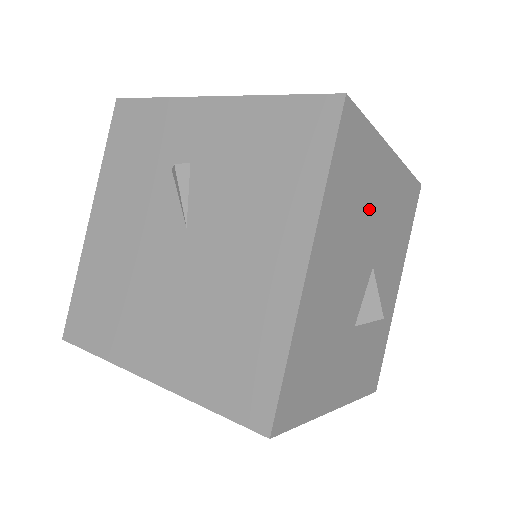
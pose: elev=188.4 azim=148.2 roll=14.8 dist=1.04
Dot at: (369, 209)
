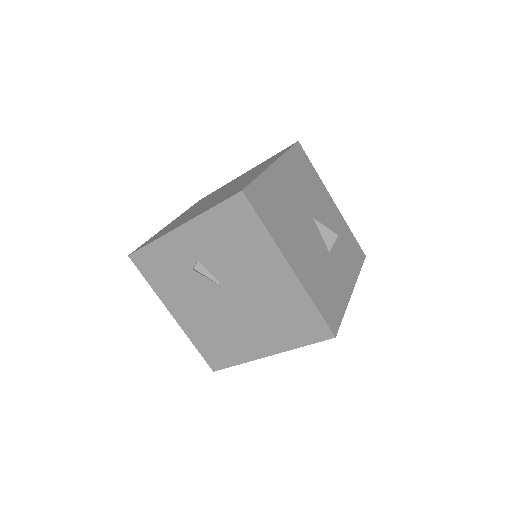
Dot at: (289, 204)
